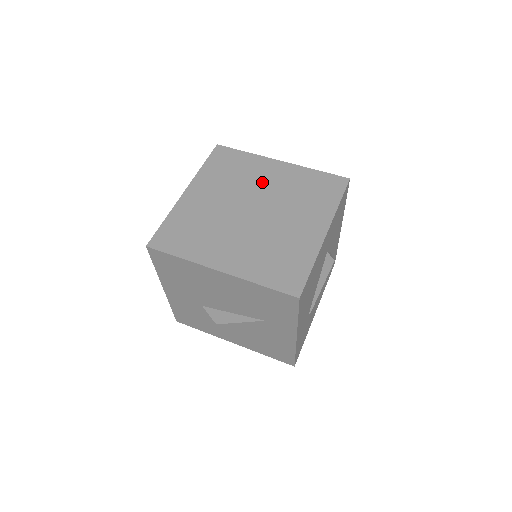
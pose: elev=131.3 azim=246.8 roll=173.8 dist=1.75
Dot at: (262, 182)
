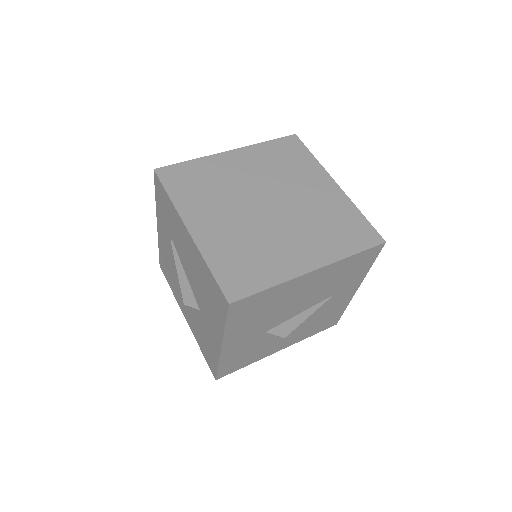
Dot at: (241, 177)
